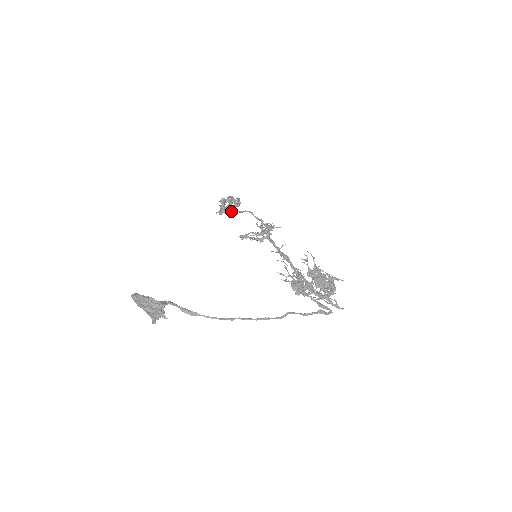
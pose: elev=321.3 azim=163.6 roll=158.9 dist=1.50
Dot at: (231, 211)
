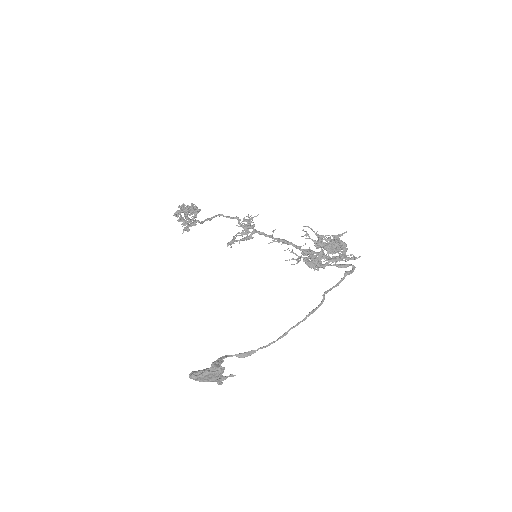
Dot at: (196, 222)
